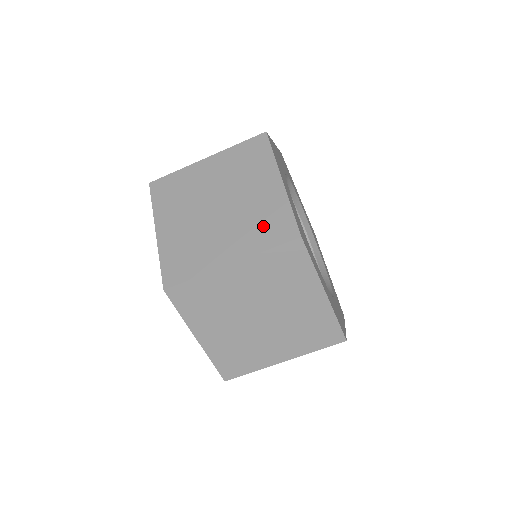
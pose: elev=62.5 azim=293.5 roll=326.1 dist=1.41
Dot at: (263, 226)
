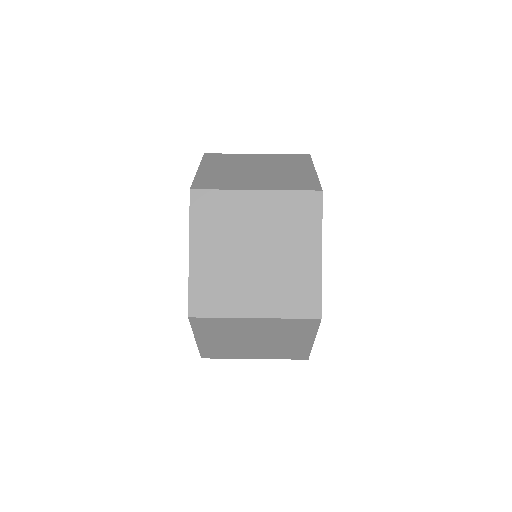
Dot at: occluded
